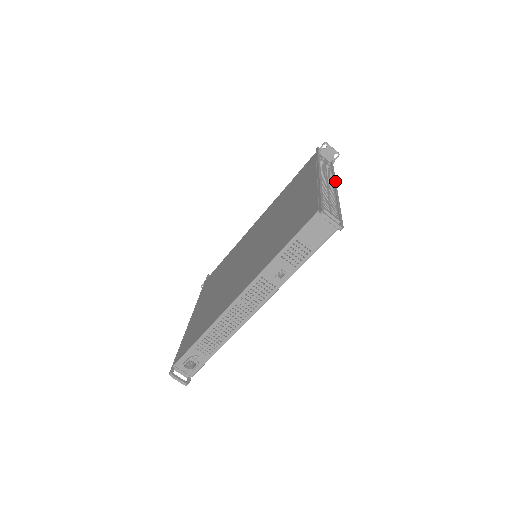
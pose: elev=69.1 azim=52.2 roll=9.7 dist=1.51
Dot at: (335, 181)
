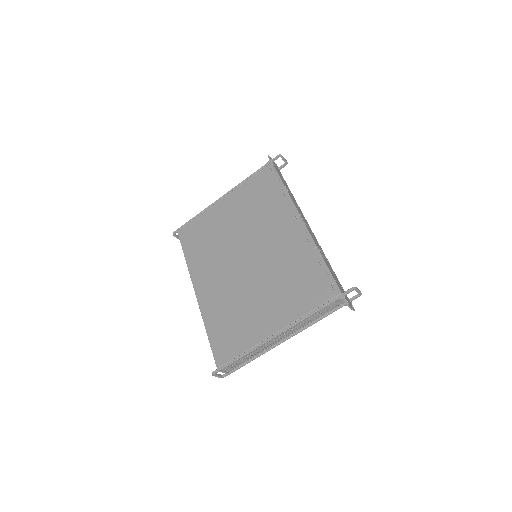
Dot at: (299, 332)
